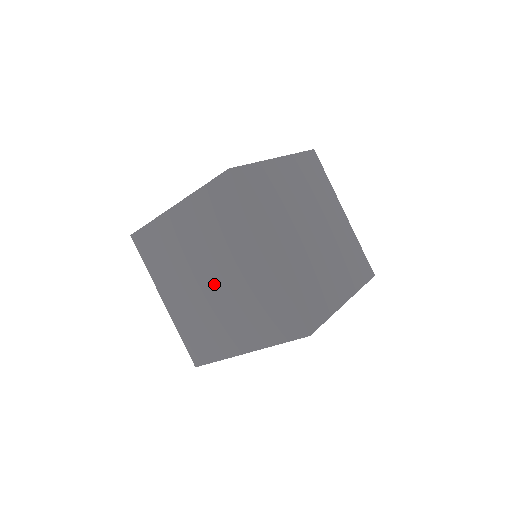
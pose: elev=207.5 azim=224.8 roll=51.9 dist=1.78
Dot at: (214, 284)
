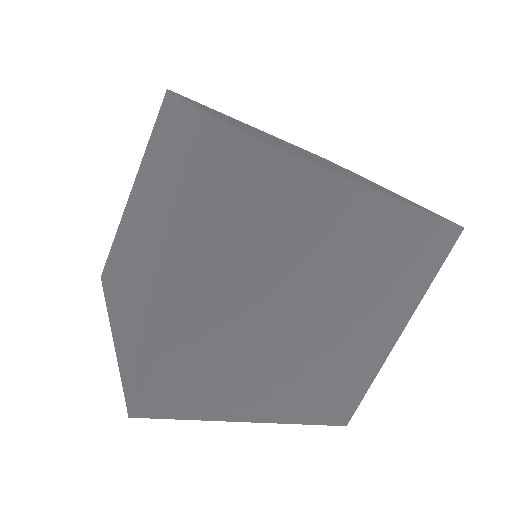
Dot at: (153, 227)
